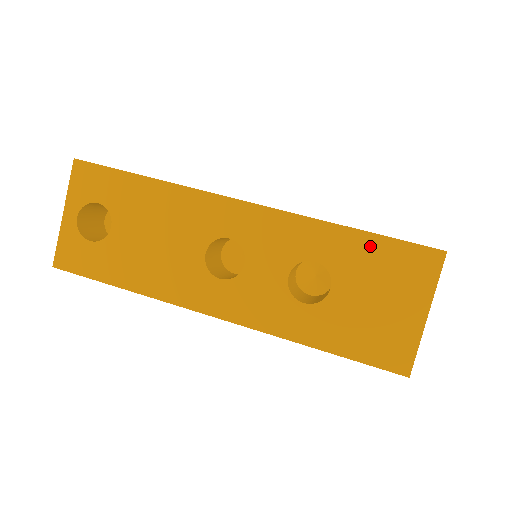
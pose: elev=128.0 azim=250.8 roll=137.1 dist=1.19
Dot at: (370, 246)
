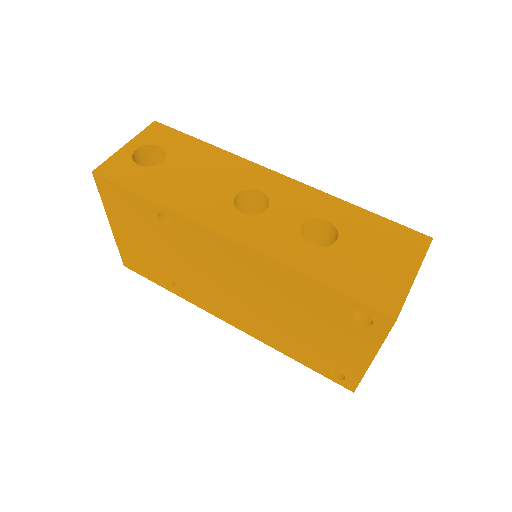
Dot at: (374, 221)
